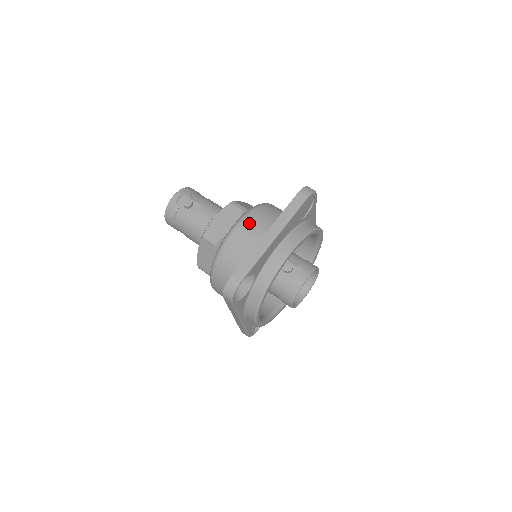
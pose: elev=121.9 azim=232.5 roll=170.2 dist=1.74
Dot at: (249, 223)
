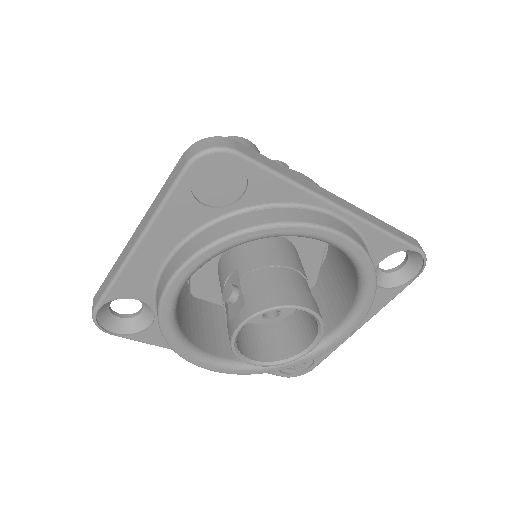
Dot at: occluded
